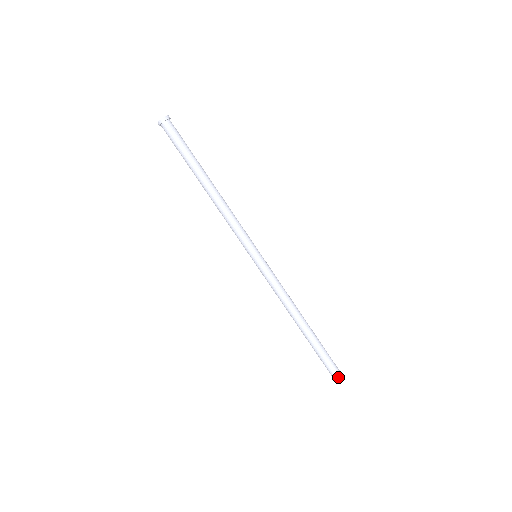
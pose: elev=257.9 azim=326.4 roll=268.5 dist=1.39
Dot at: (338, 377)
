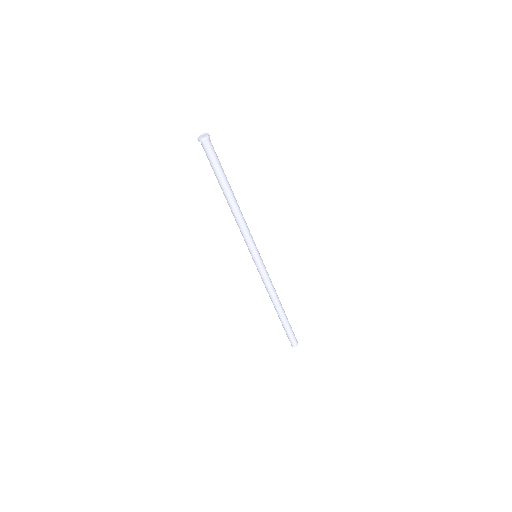
Dot at: (295, 344)
